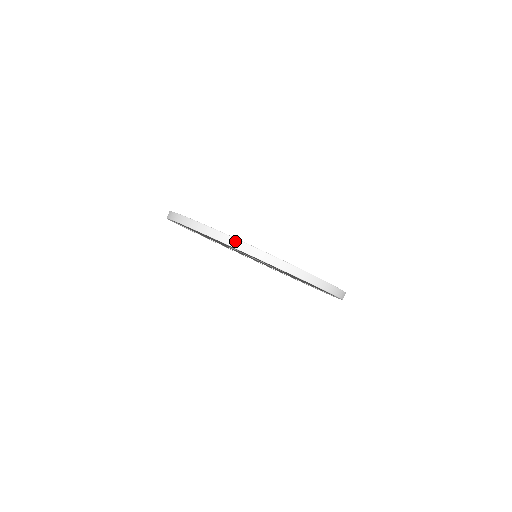
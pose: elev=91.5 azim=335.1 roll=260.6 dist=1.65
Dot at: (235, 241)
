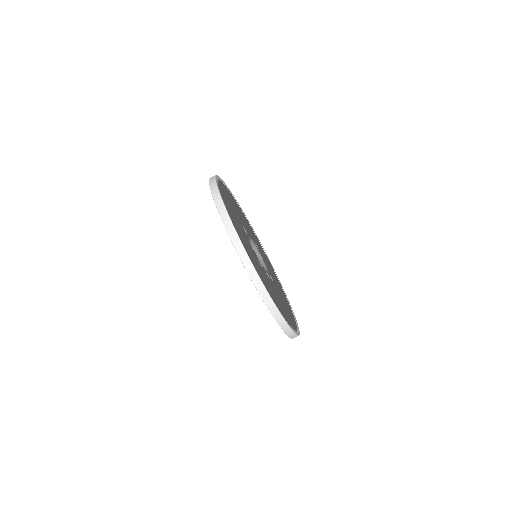
Dot at: (283, 321)
